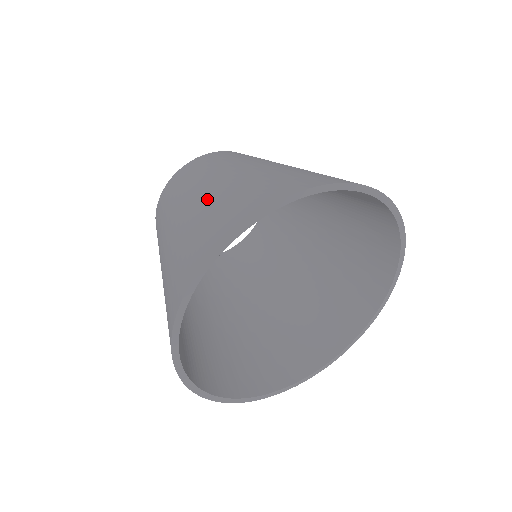
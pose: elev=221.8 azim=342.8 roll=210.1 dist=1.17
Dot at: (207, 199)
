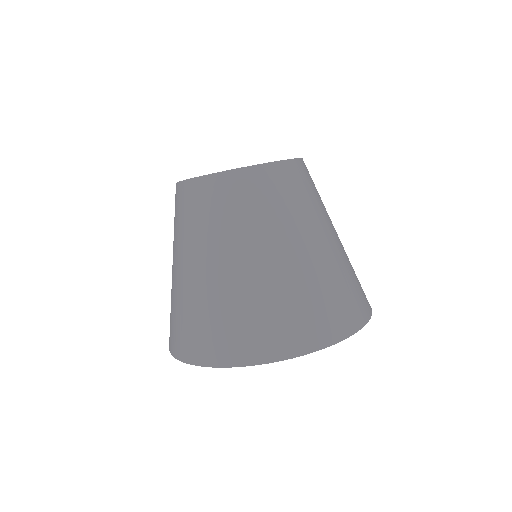
Dot at: (251, 284)
